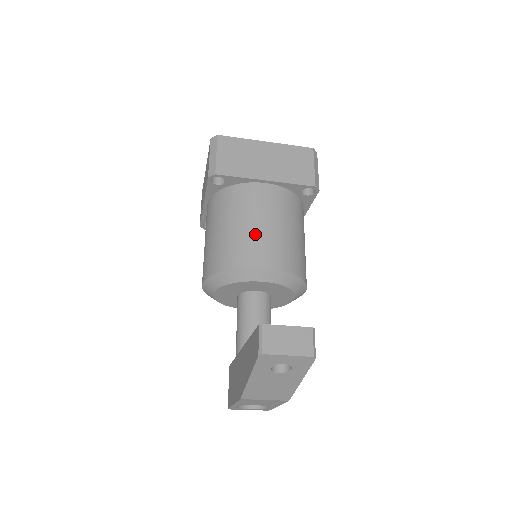
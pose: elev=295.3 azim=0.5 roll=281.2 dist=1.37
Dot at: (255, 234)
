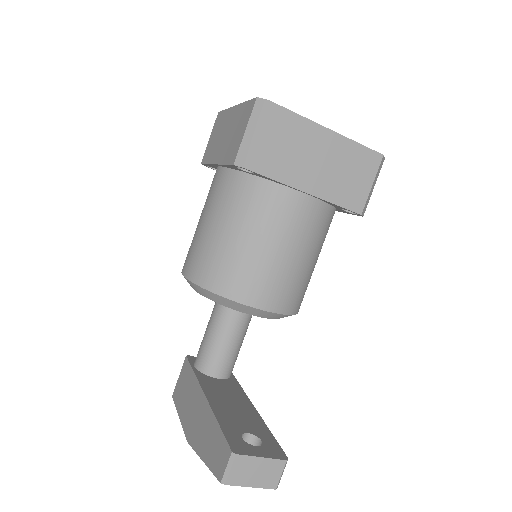
Dot at: (265, 263)
